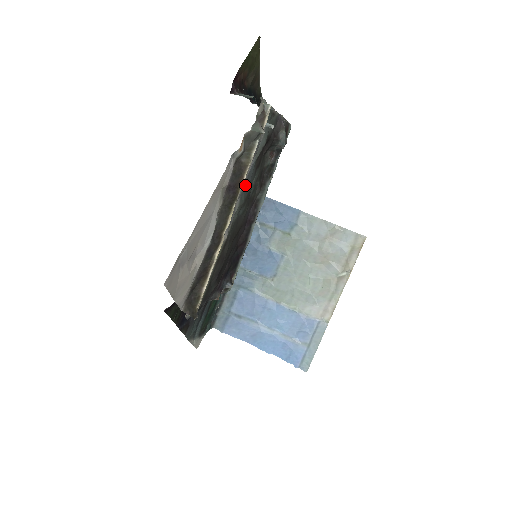
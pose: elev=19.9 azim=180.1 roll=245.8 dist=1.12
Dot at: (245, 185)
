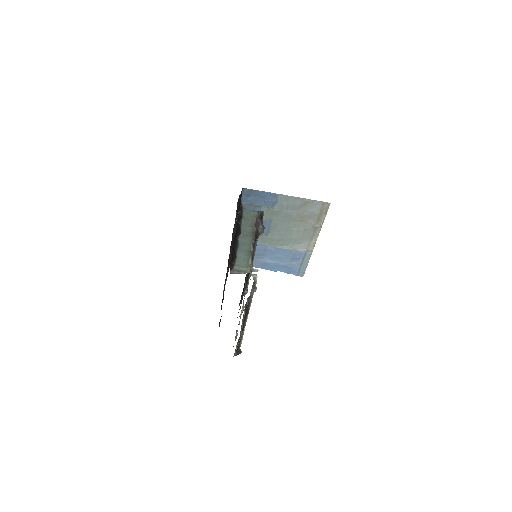
Dot at: occluded
